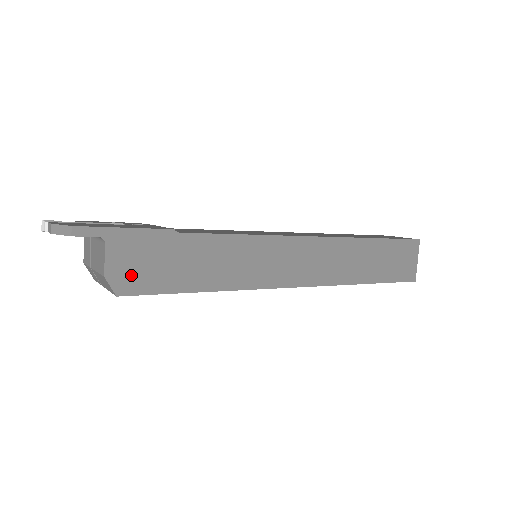
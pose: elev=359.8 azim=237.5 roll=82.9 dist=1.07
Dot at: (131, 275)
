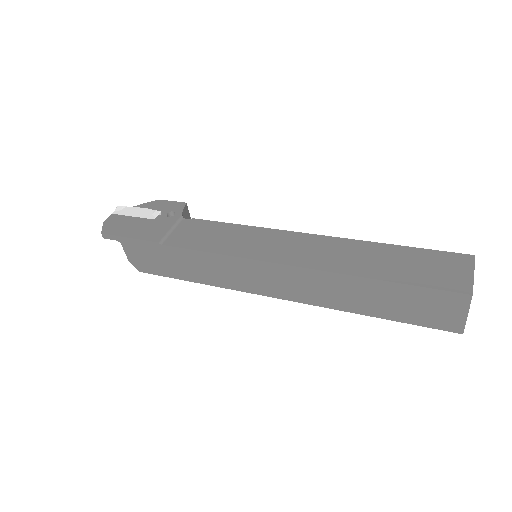
Dot at: (143, 263)
